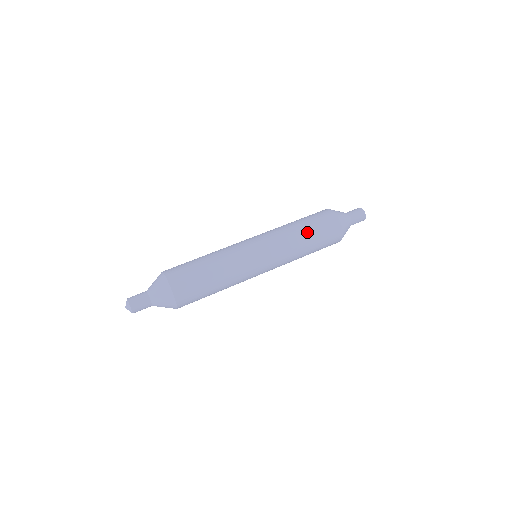
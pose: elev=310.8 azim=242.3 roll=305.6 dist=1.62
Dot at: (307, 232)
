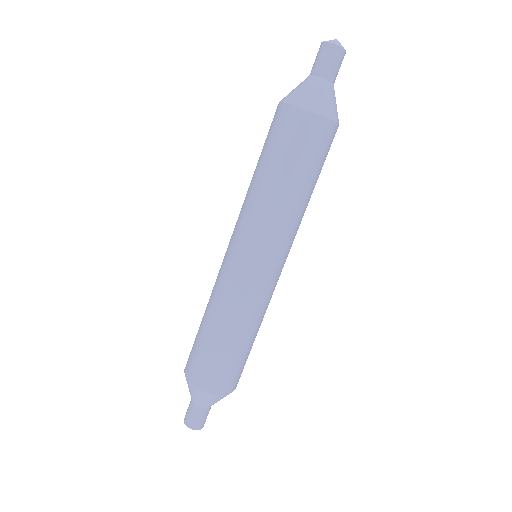
Dot at: (287, 179)
